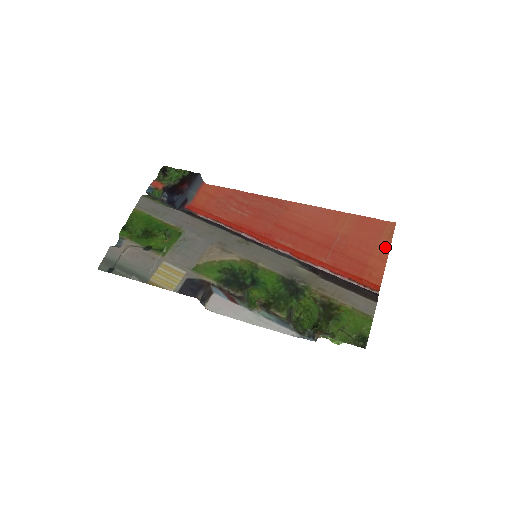
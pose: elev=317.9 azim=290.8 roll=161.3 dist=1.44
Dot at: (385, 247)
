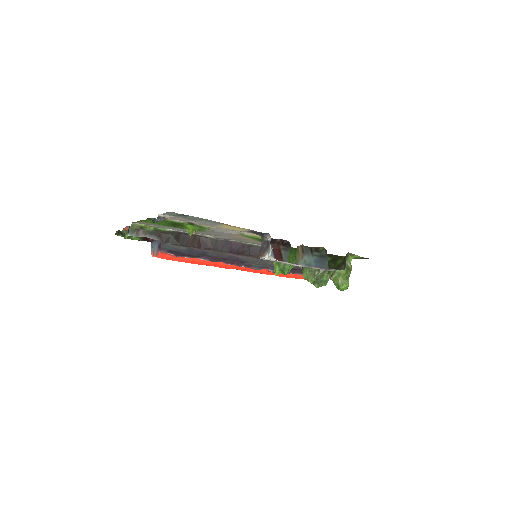
Dot at: occluded
